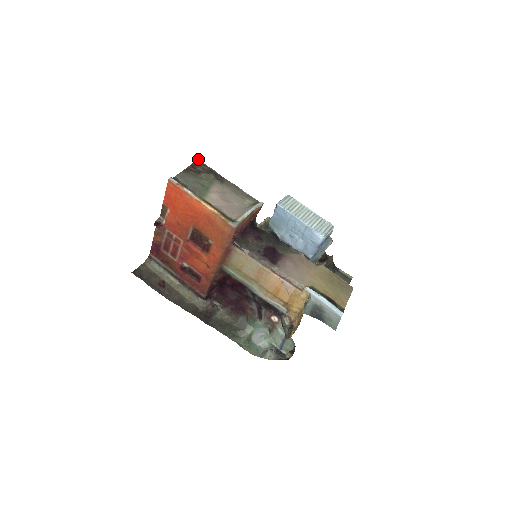
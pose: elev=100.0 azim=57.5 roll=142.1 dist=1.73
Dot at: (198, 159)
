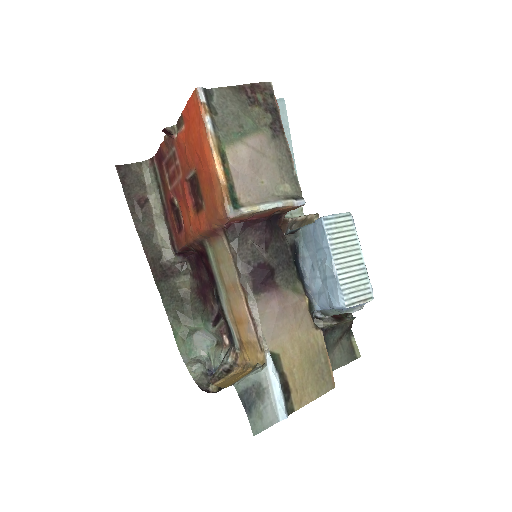
Dot at: occluded
